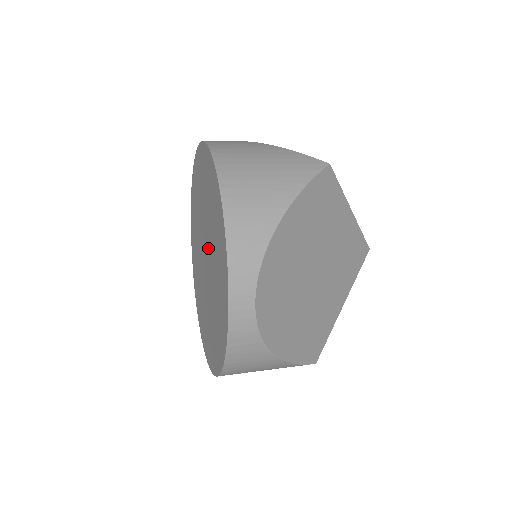
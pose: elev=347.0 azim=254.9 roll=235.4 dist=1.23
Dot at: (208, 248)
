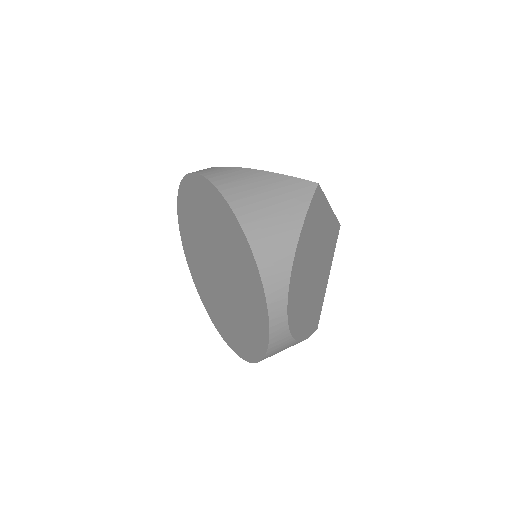
Dot at: (223, 266)
